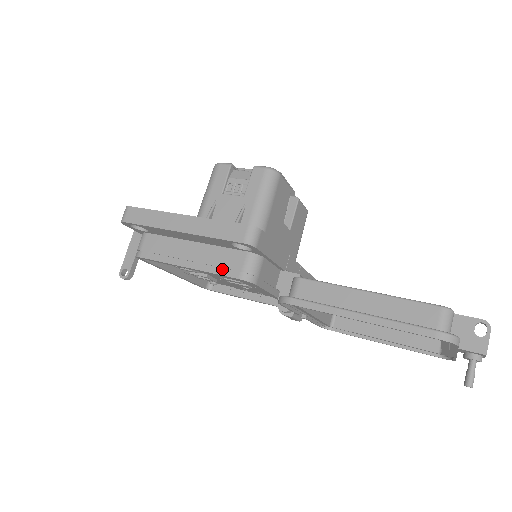
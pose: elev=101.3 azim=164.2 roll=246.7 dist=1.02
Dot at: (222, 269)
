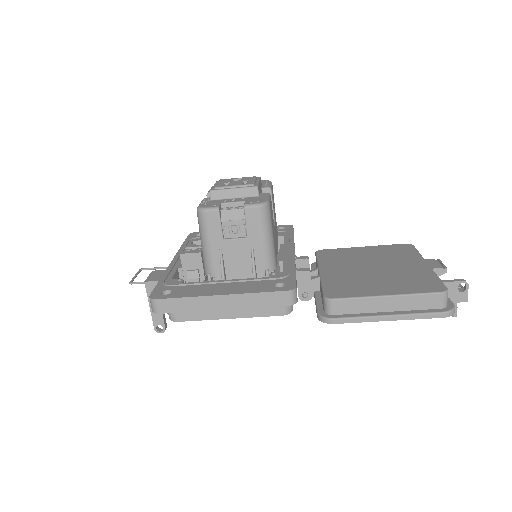
Dot at: (264, 312)
